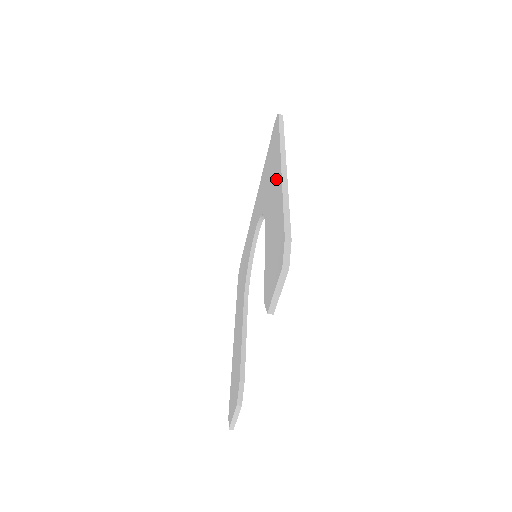
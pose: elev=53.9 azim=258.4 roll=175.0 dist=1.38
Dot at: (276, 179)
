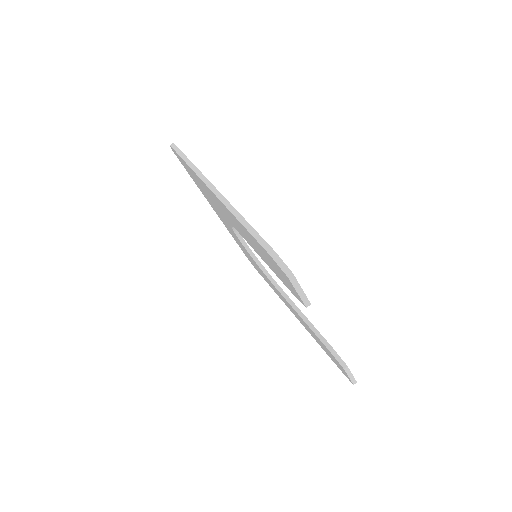
Dot at: (218, 202)
